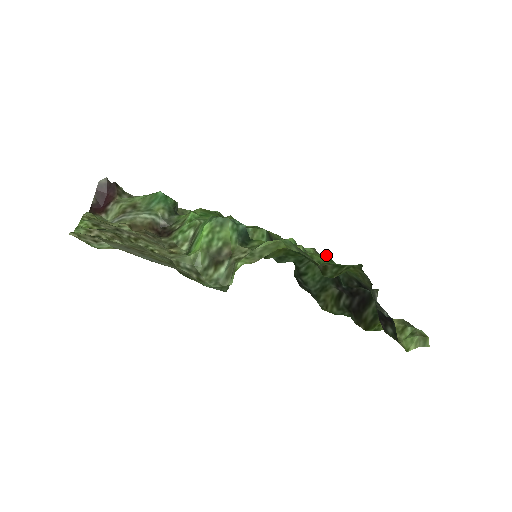
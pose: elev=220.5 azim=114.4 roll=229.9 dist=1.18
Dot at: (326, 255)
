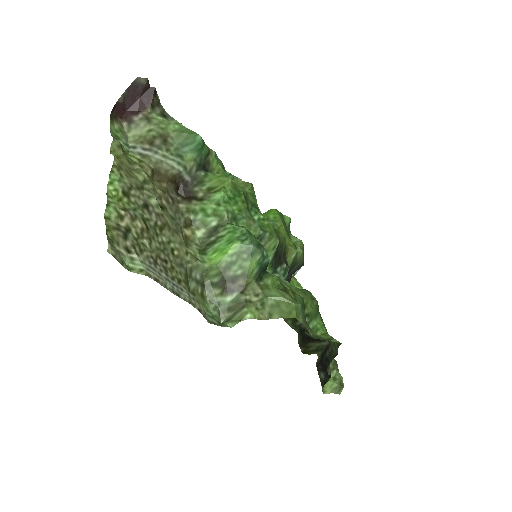
Dot at: (317, 303)
